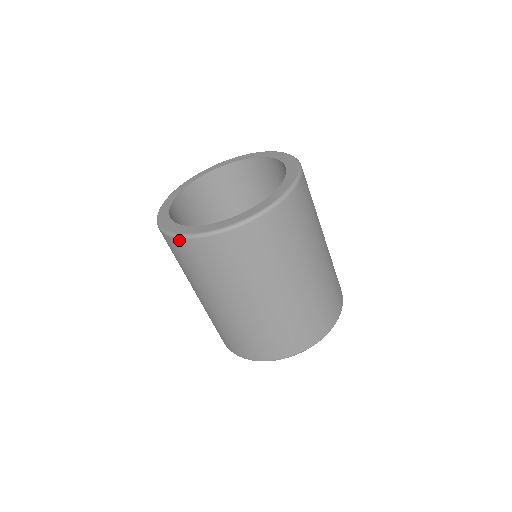
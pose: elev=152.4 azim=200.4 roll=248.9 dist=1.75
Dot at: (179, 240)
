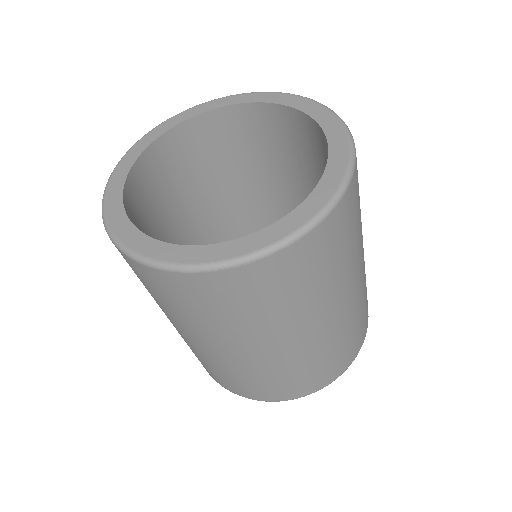
Dot at: (283, 251)
